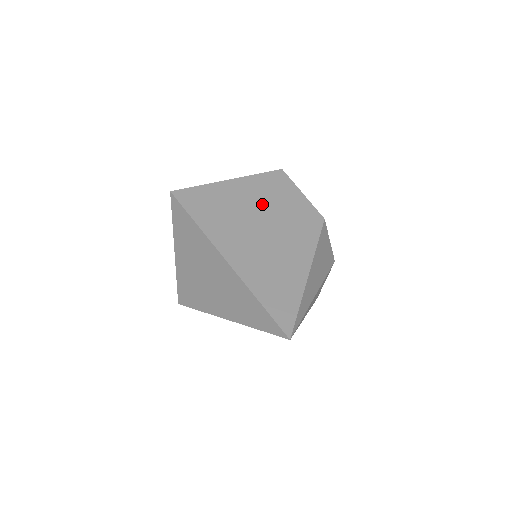
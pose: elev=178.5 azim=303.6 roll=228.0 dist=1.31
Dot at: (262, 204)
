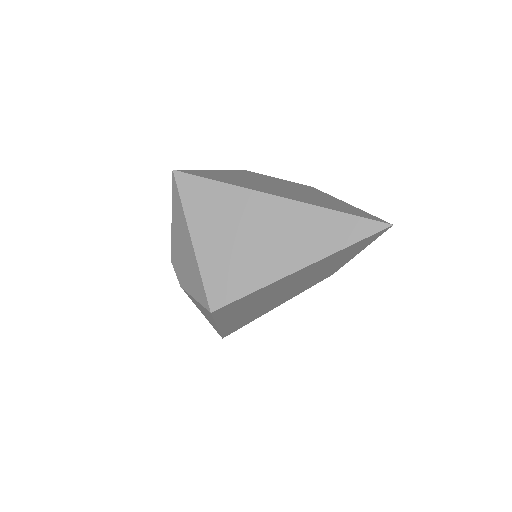
Dot at: (259, 179)
